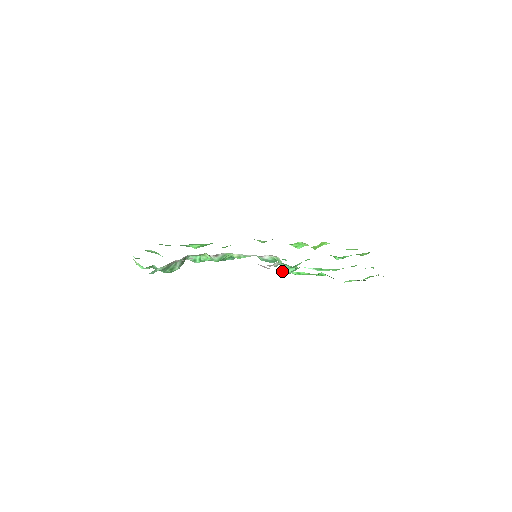
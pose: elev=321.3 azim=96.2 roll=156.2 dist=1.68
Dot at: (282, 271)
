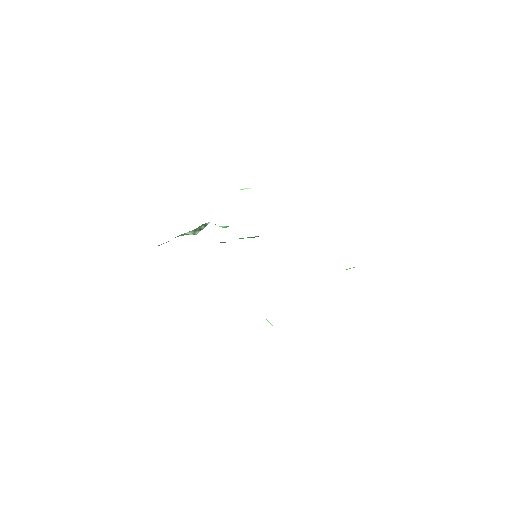
Dot at: occluded
